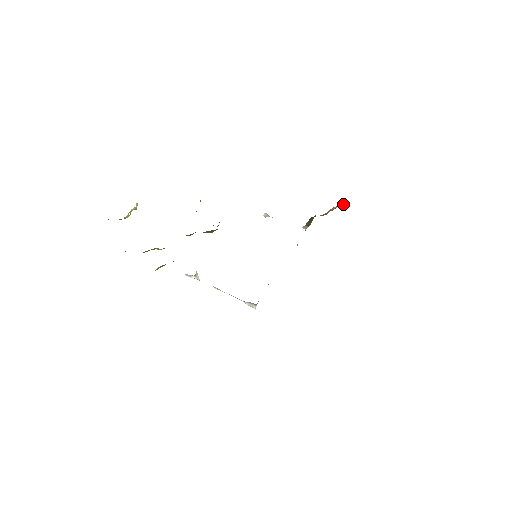
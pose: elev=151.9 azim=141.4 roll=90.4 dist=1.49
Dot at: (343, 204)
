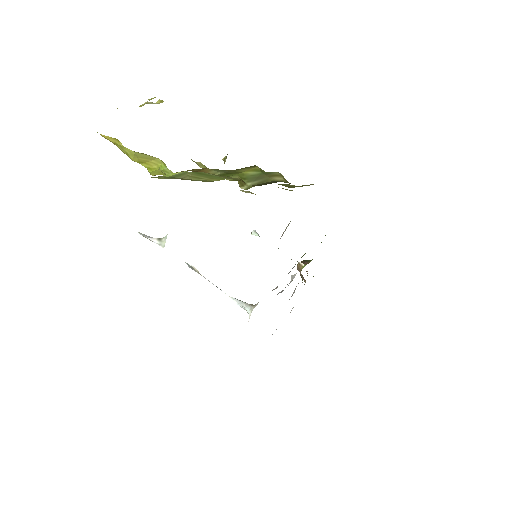
Dot at: occluded
